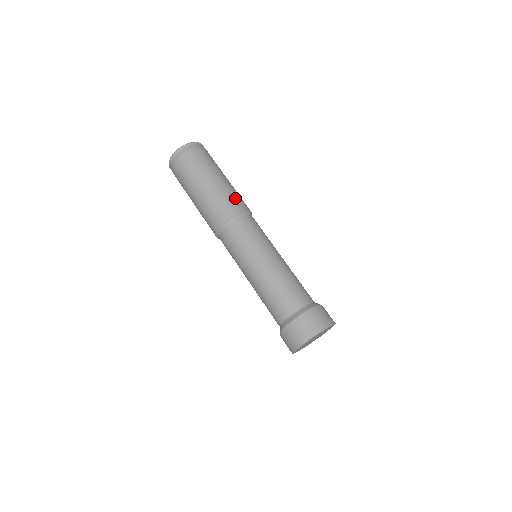
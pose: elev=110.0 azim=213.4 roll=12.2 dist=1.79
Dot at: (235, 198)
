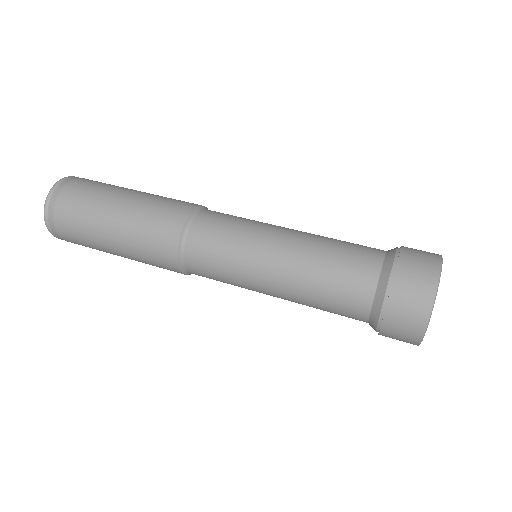
Dot at: (166, 204)
